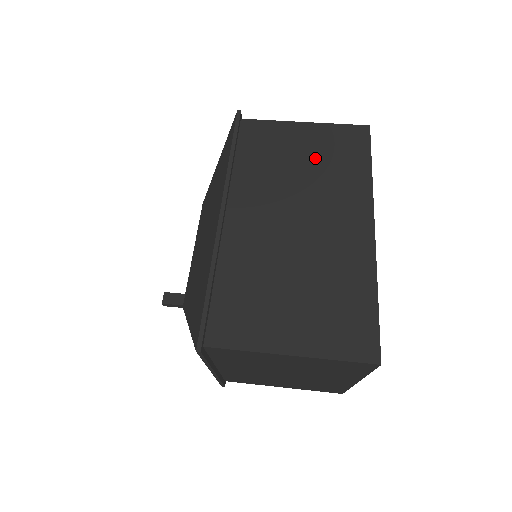
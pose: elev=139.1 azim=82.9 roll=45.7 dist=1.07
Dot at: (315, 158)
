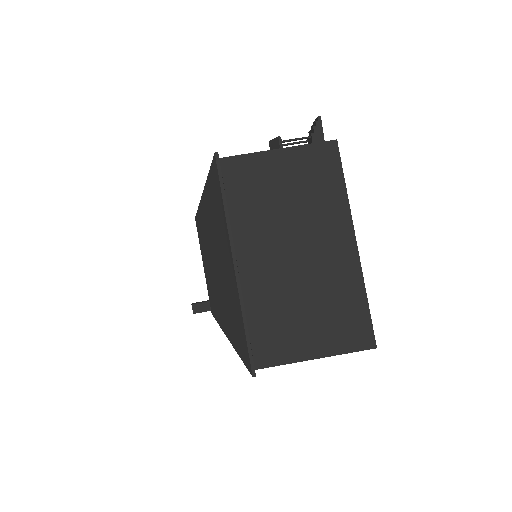
Dot at: (297, 187)
